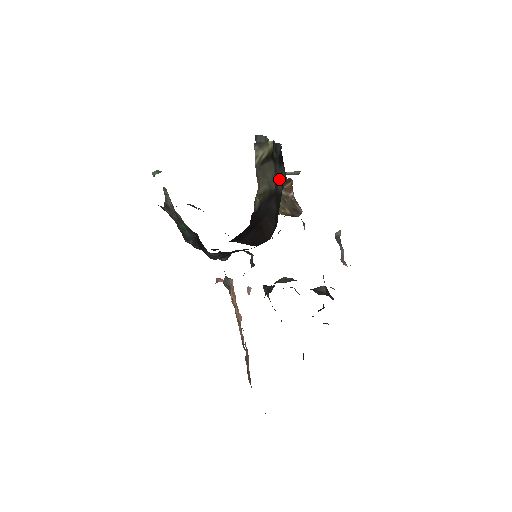
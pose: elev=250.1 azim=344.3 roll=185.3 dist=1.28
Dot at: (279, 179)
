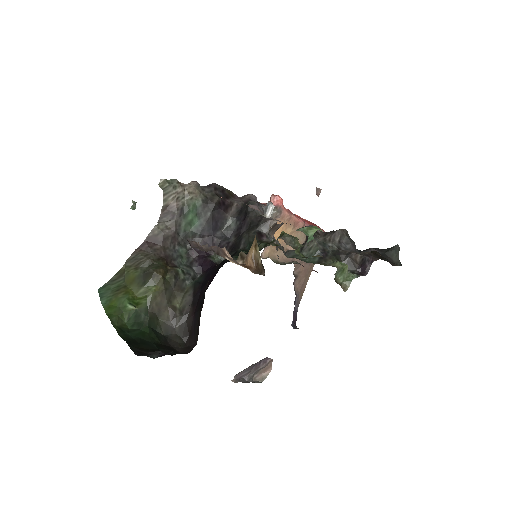
Dot at: occluded
